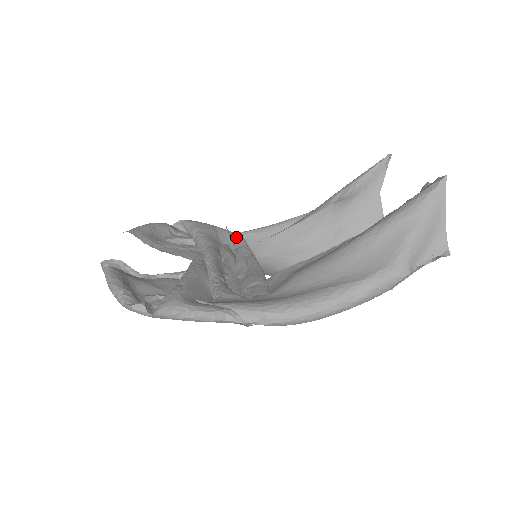
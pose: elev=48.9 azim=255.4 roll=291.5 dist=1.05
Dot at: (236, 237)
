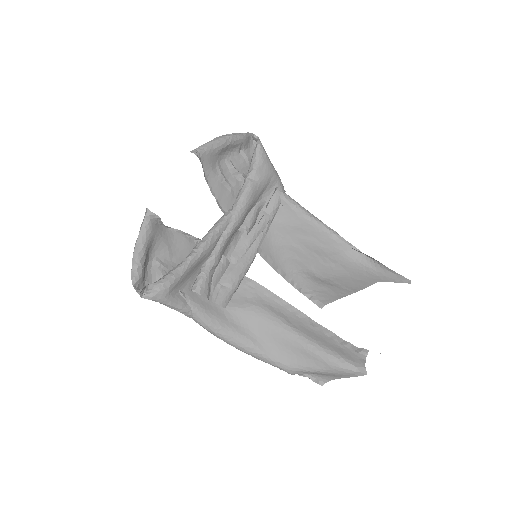
Dot at: (276, 198)
